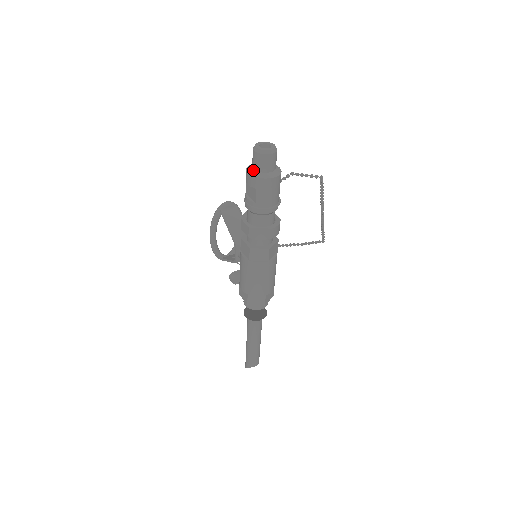
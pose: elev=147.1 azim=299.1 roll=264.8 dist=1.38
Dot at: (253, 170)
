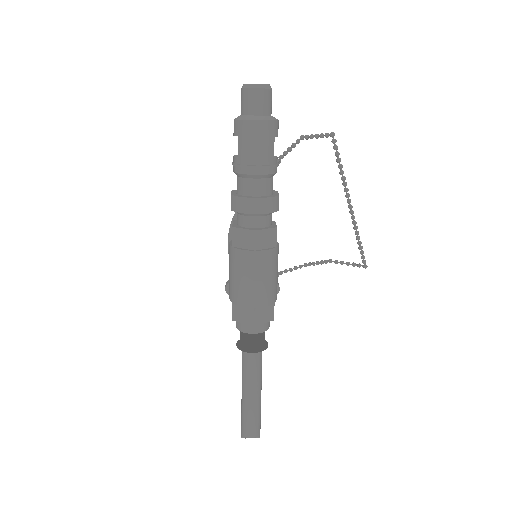
Dot at: (240, 115)
